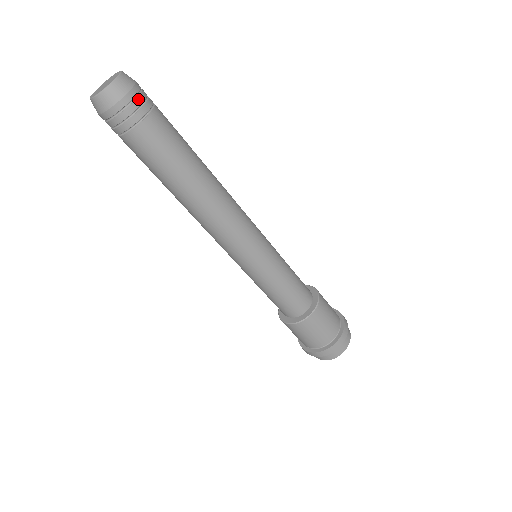
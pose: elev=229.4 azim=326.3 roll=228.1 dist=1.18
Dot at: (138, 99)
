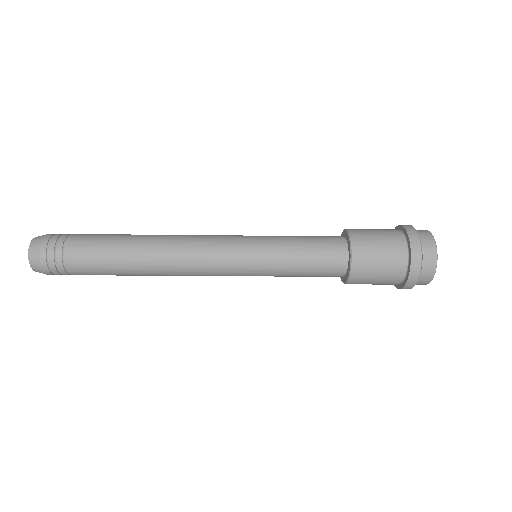
Dot at: (49, 257)
